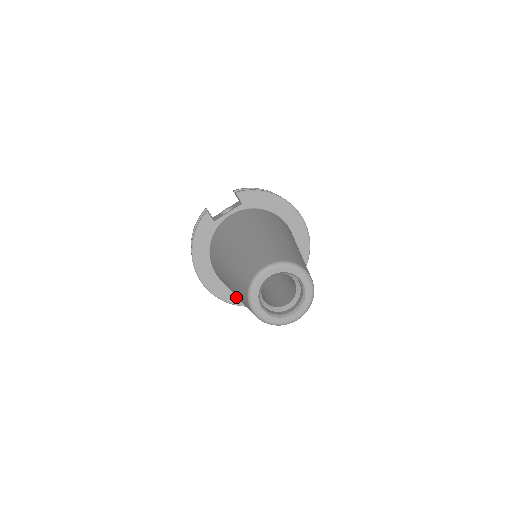
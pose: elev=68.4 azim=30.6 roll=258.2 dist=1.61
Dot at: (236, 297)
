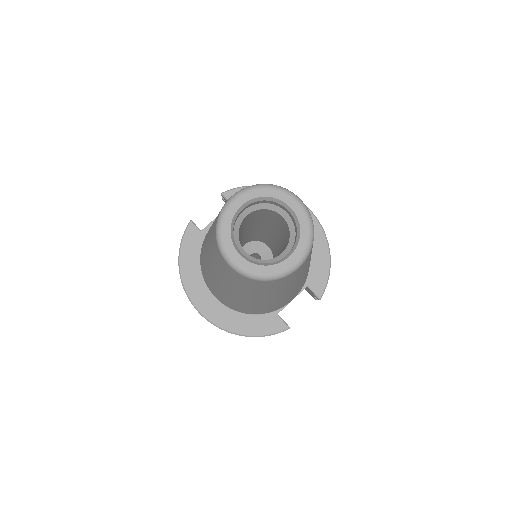
Dot at: (246, 325)
